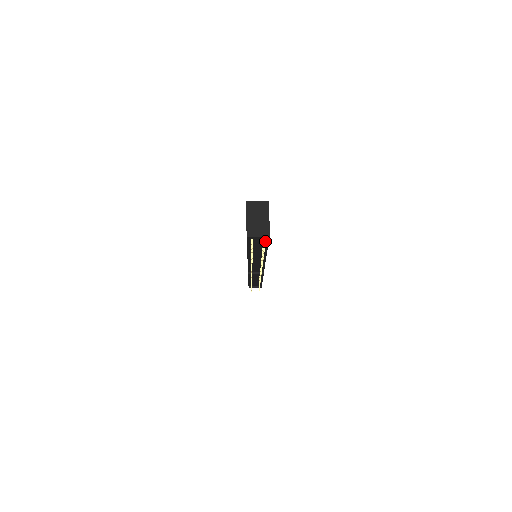
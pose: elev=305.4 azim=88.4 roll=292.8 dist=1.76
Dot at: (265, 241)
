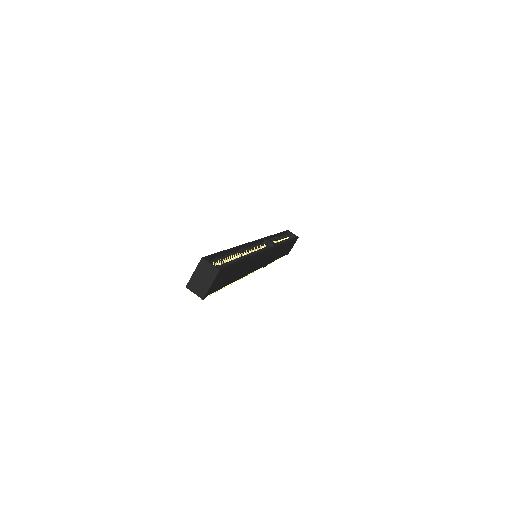
Dot at: occluded
